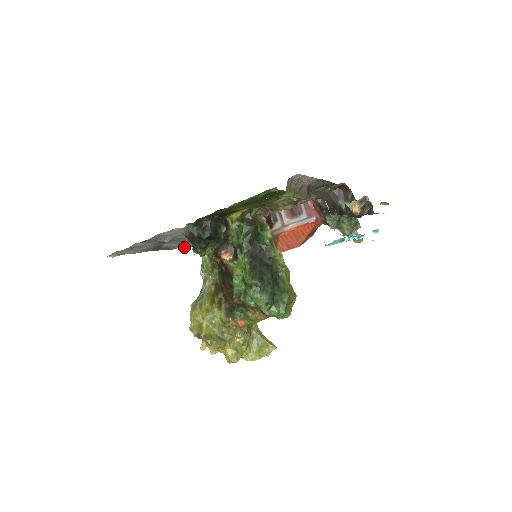
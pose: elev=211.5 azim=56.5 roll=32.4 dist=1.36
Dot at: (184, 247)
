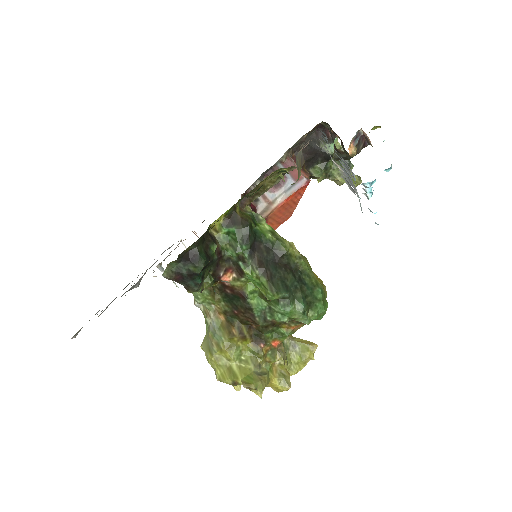
Dot at: occluded
